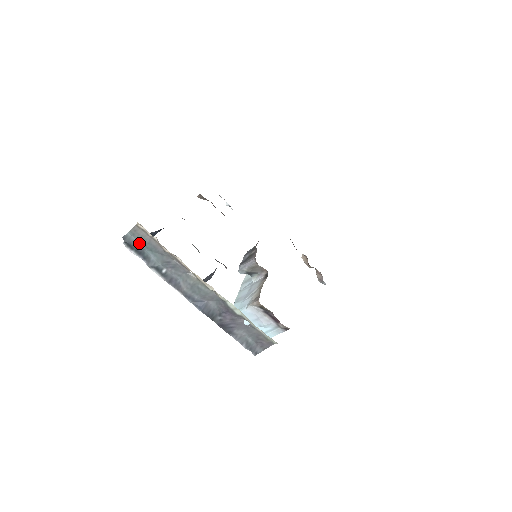
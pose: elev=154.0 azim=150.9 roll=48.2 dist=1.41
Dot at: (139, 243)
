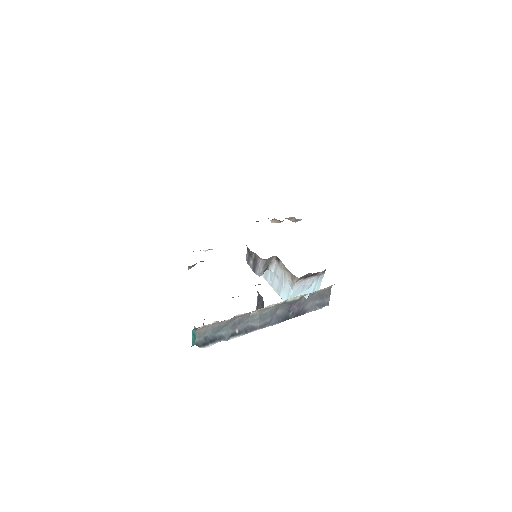
Dot at: (207, 336)
